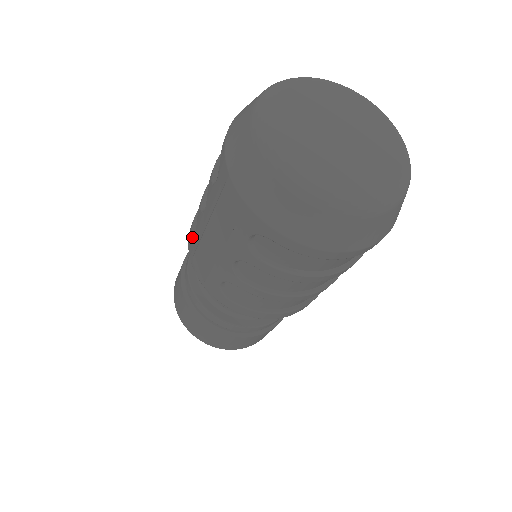
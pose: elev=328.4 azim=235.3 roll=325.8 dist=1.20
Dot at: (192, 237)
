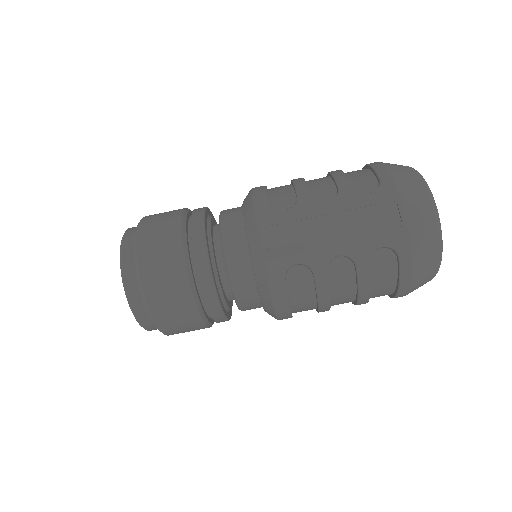
Dot at: (277, 210)
